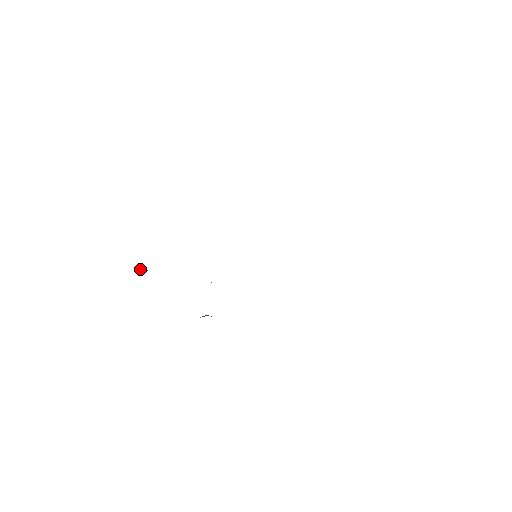
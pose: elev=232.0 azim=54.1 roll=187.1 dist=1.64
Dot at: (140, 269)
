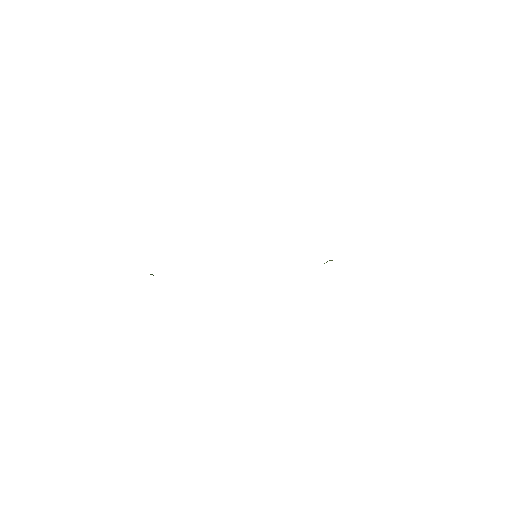
Dot at: occluded
